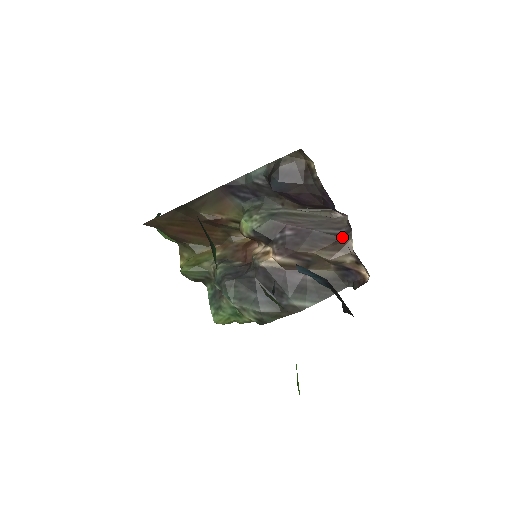
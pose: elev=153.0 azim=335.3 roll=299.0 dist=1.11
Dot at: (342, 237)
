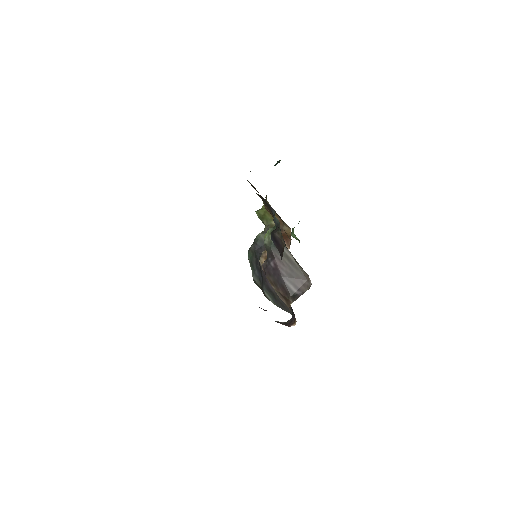
Dot at: (291, 296)
